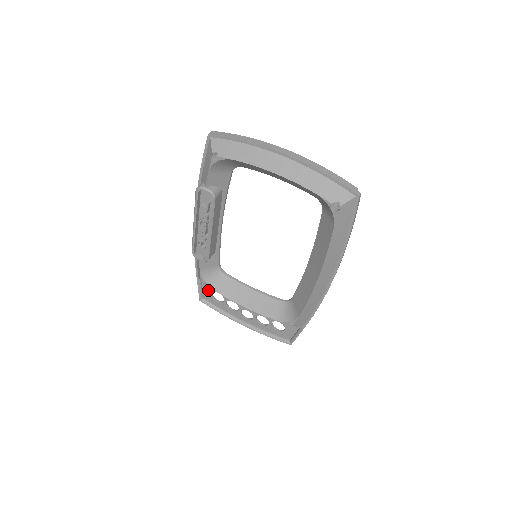
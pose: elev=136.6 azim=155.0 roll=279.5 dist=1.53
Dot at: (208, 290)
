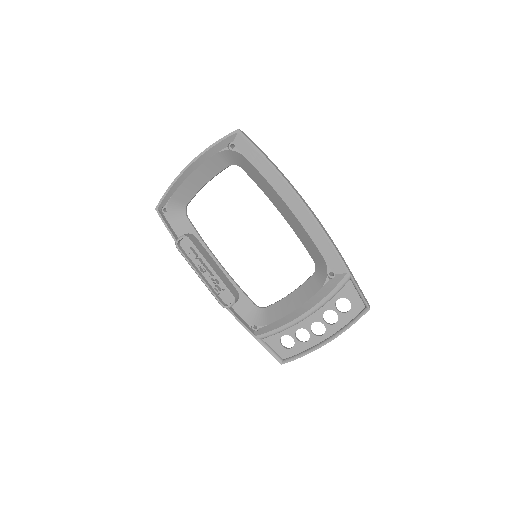
Dot at: (276, 345)
